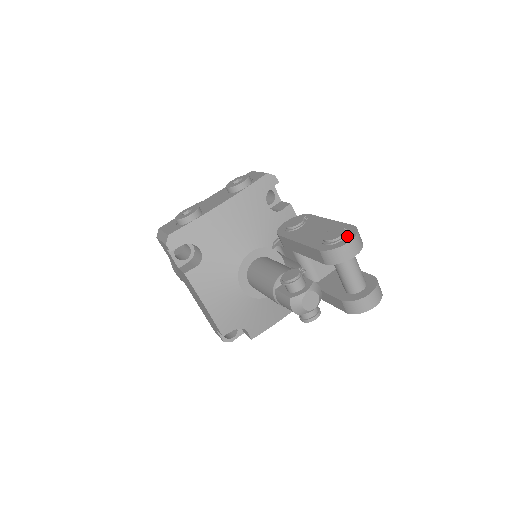
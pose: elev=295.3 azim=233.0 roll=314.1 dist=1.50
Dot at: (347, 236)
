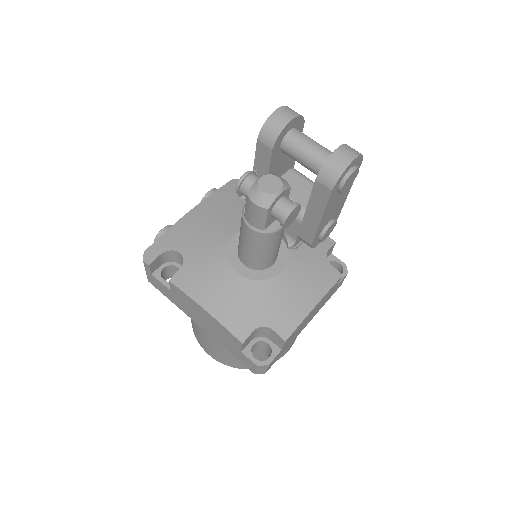
Dot at: occluded
